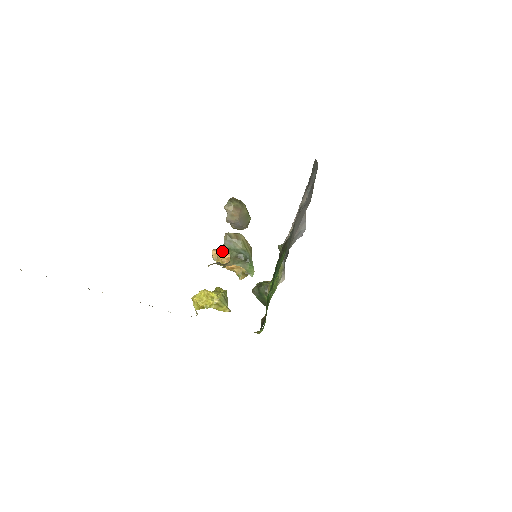
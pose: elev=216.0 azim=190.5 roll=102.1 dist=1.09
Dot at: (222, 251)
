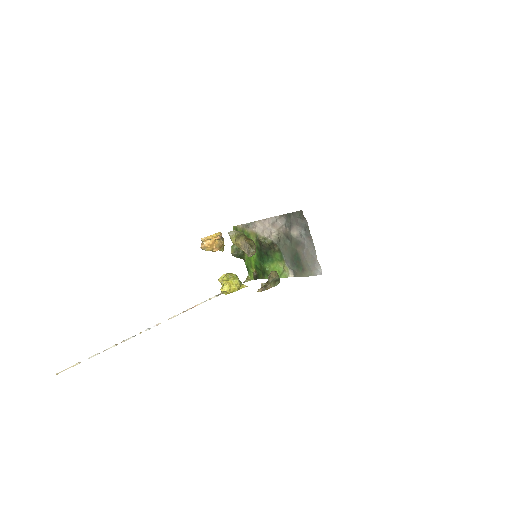
Dot at: (210, 244)
